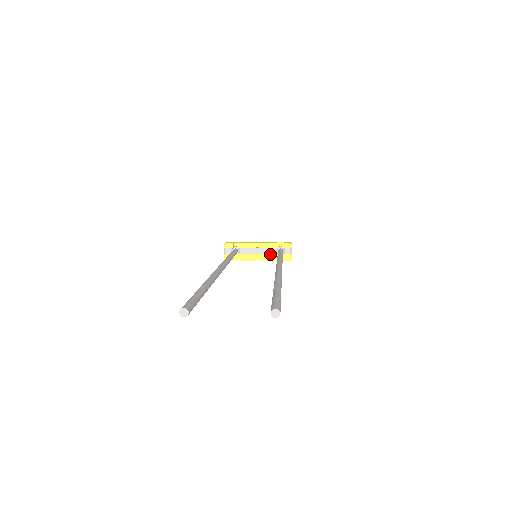
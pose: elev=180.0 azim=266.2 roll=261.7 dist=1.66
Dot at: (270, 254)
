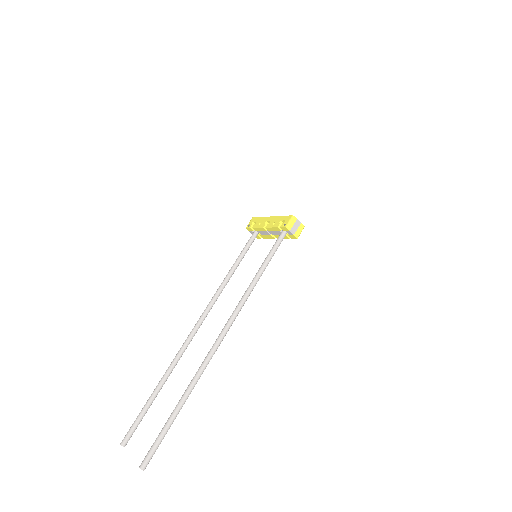
Dot at: (279, 234)
